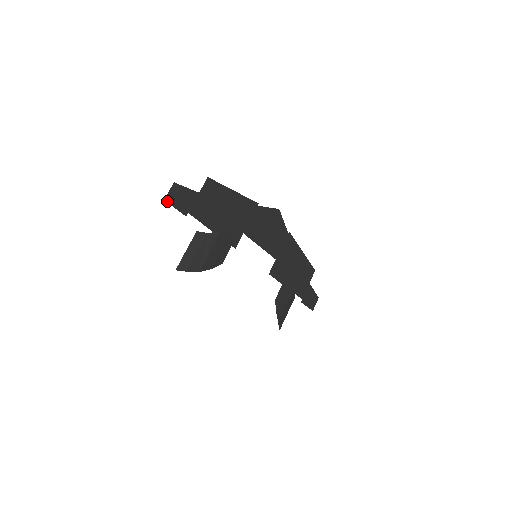
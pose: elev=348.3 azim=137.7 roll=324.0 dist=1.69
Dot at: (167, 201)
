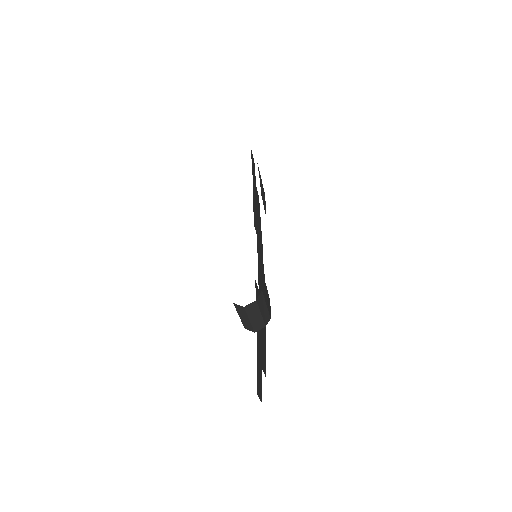
Dot at: (251, 152)
